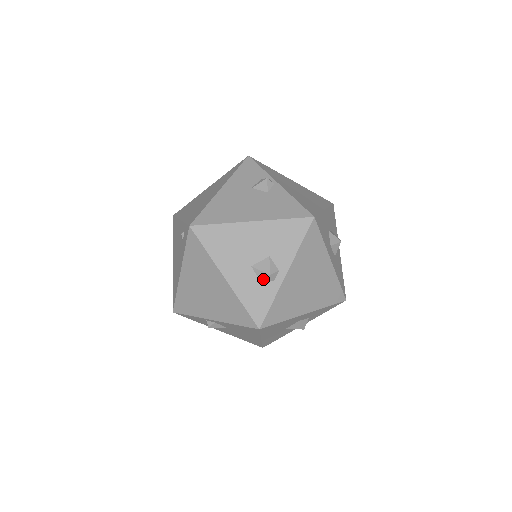
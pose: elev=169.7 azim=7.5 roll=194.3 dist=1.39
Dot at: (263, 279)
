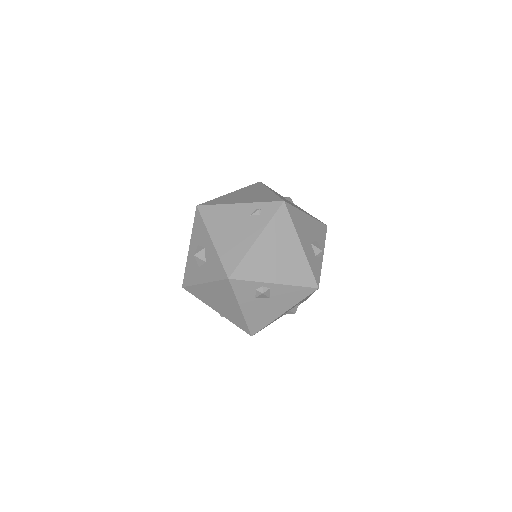
Dot at: (317, 254)
